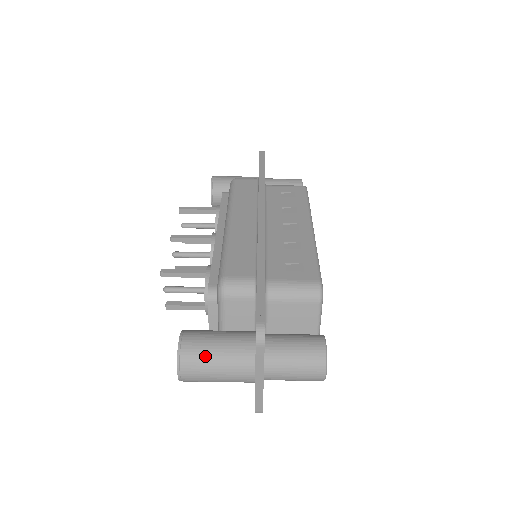
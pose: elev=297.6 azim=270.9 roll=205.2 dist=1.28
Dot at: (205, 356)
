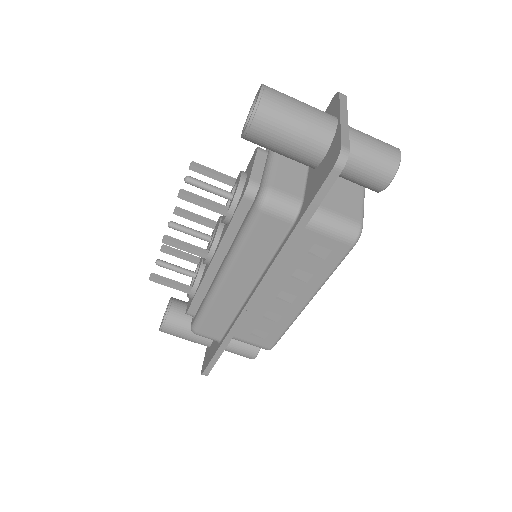
Dot at: occluded
